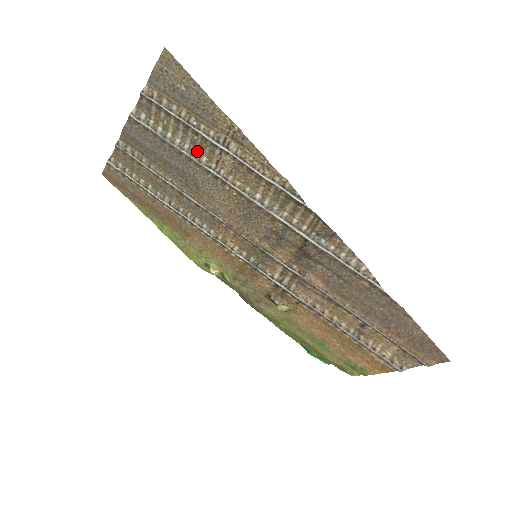
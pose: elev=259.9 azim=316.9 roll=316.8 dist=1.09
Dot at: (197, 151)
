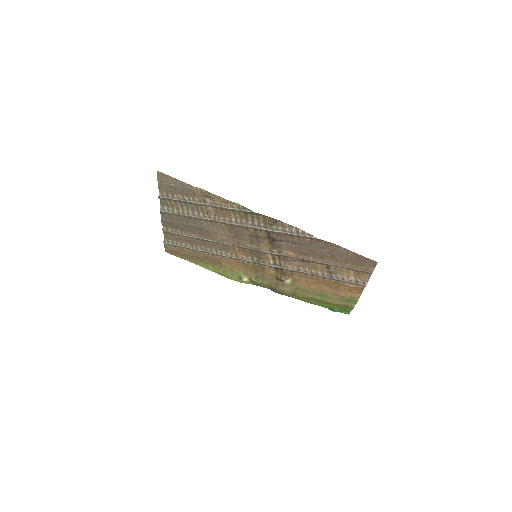
Dot at: (196, 212)
